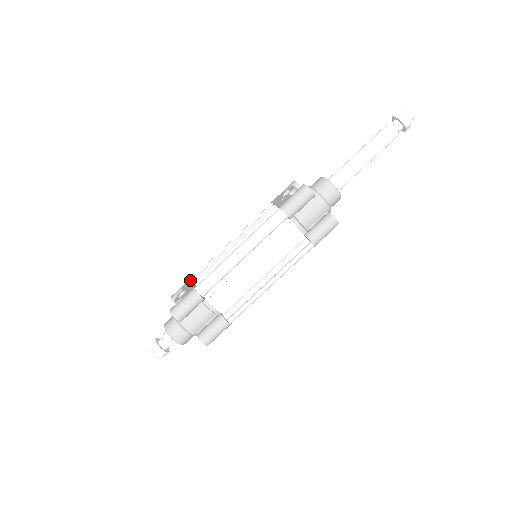
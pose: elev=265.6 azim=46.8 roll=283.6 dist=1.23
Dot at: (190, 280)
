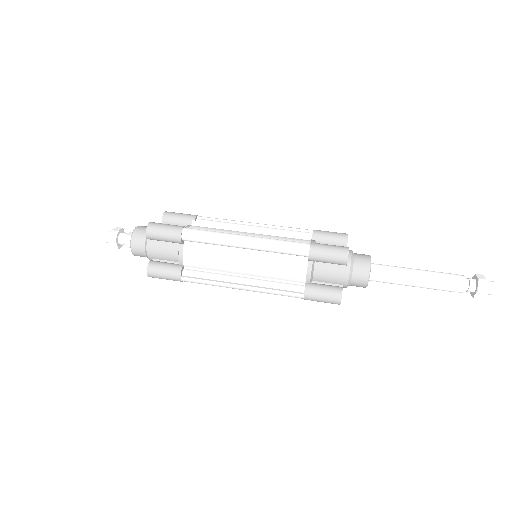
Dot at: occluded
